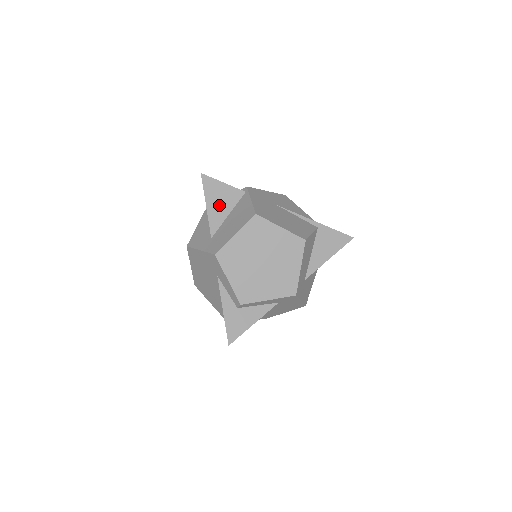
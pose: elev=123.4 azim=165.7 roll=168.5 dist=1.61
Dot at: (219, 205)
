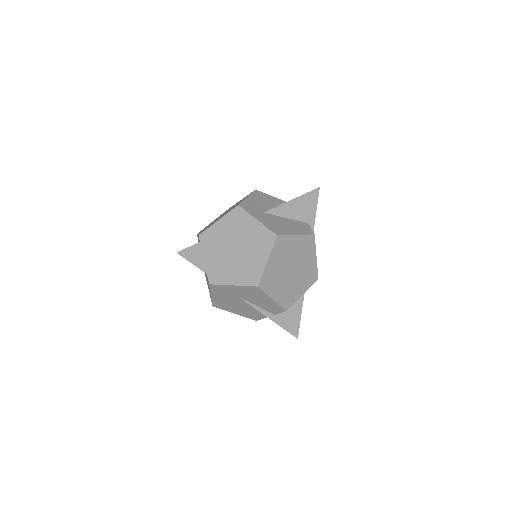
Dot at: occluded
